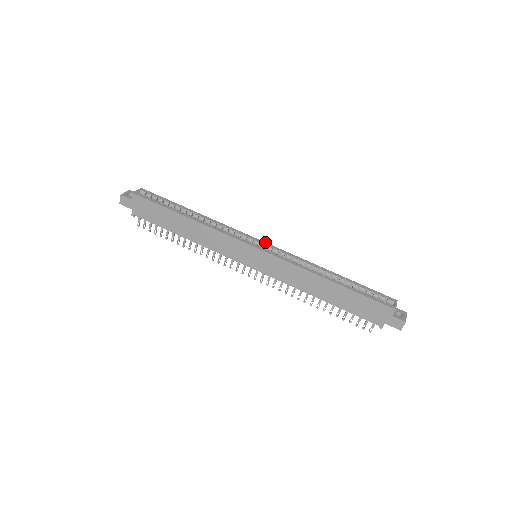
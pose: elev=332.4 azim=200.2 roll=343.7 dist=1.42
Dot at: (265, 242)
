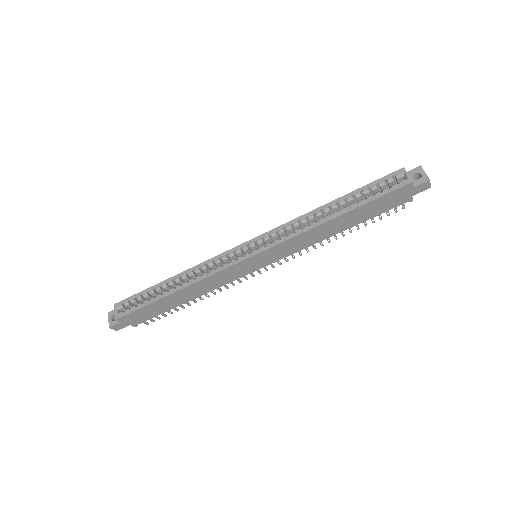
Dot at: (250, 240)
